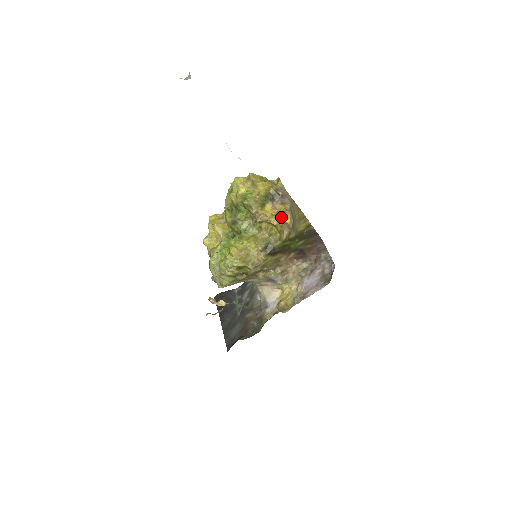
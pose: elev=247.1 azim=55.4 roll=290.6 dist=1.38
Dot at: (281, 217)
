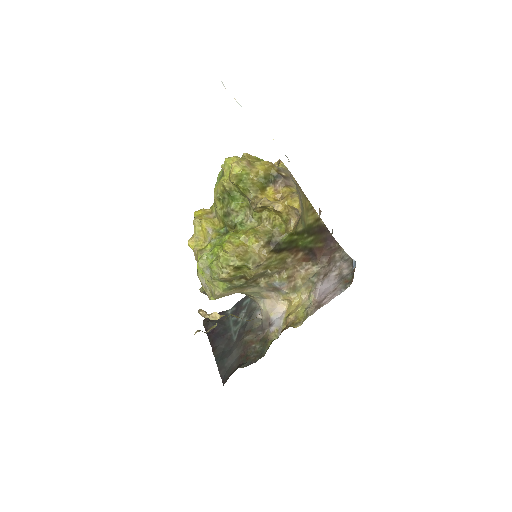
Dot at: (287, 200)
